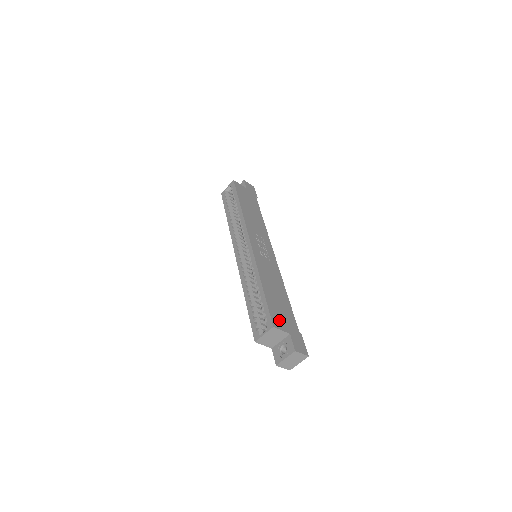
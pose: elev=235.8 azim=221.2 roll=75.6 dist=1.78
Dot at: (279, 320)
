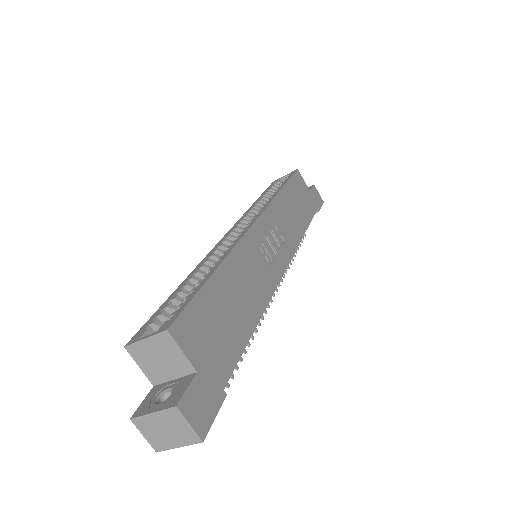
Dot at: (195, 334)
